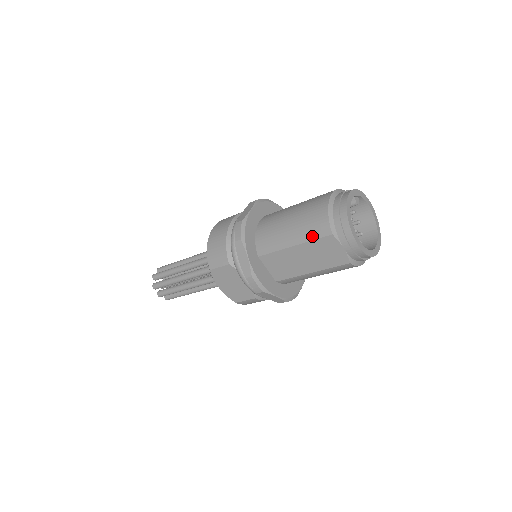
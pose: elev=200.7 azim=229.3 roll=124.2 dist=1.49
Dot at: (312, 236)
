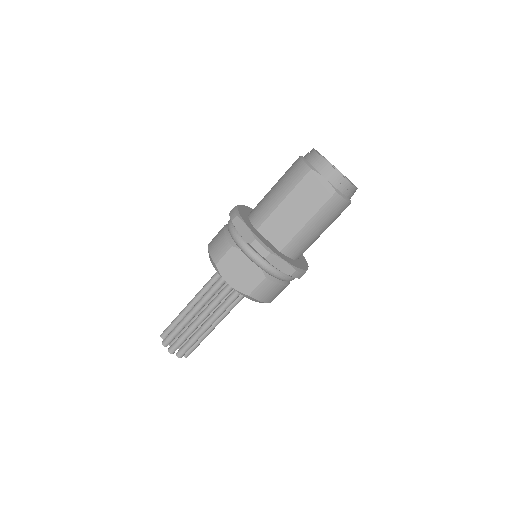
Dot at: (296, 181)
